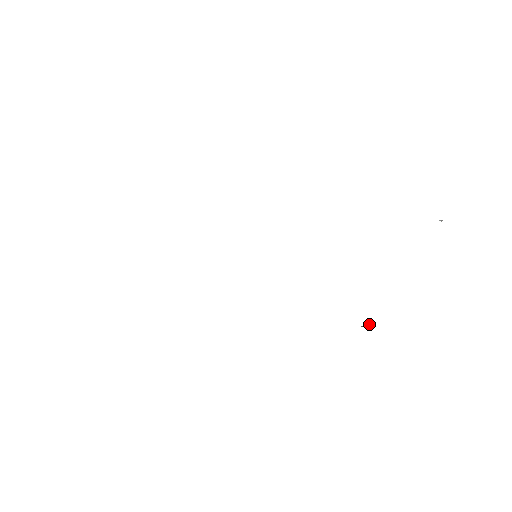
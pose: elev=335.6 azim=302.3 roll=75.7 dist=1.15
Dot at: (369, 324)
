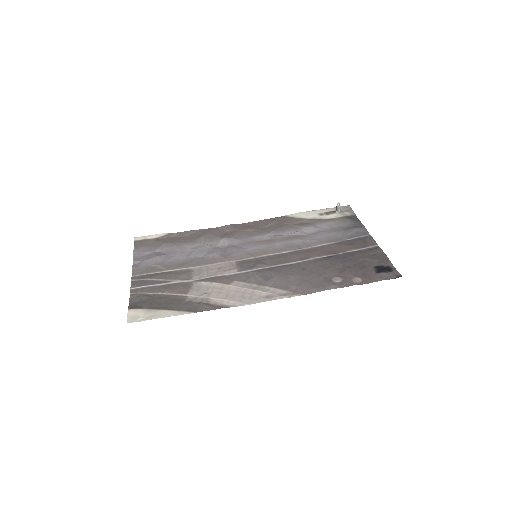
Dot at: occluded
